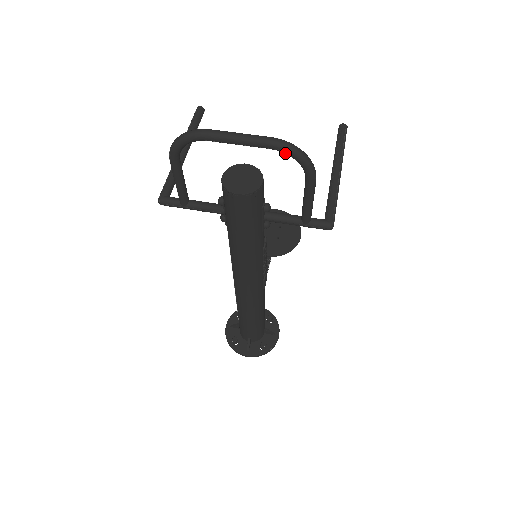
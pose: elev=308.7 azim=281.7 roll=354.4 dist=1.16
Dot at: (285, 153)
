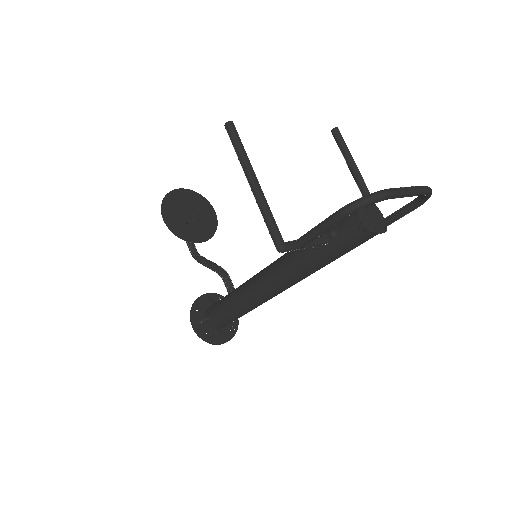
Dot at: (426, 196)
